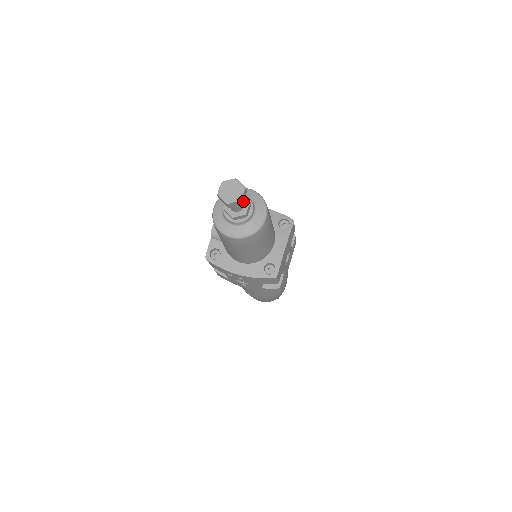
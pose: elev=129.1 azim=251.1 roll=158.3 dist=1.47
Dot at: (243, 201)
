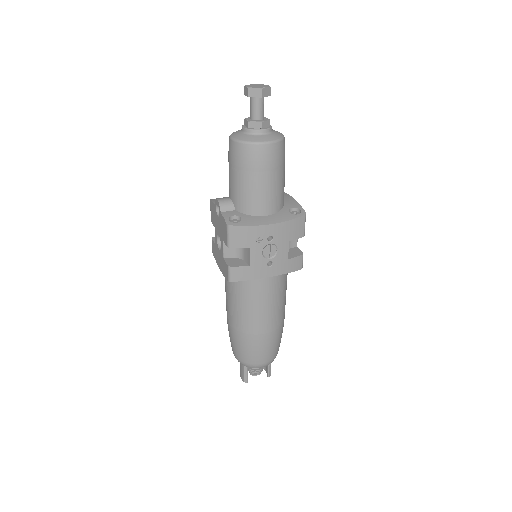
Dot at: (269, 95)
